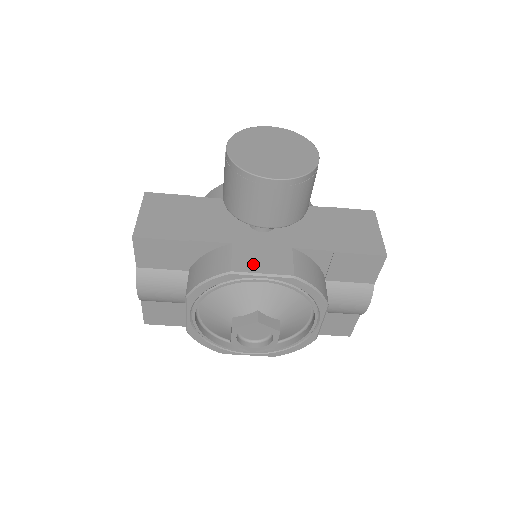
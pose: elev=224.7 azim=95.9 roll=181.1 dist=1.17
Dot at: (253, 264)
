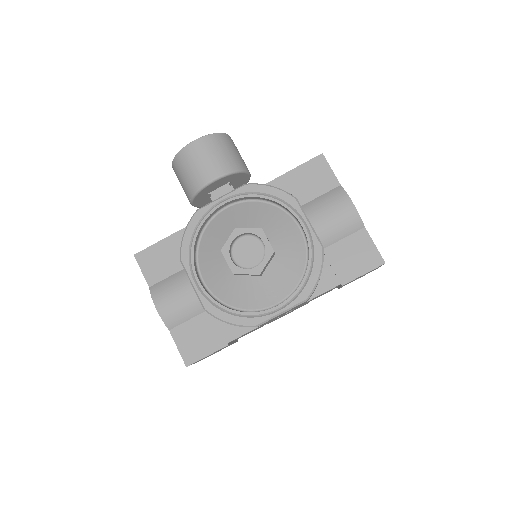
Dot at: occluded
